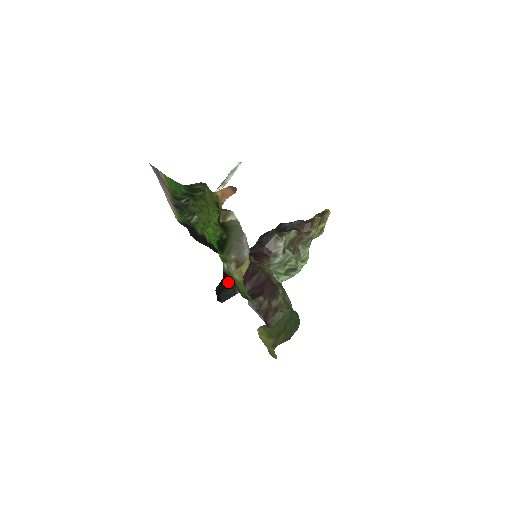
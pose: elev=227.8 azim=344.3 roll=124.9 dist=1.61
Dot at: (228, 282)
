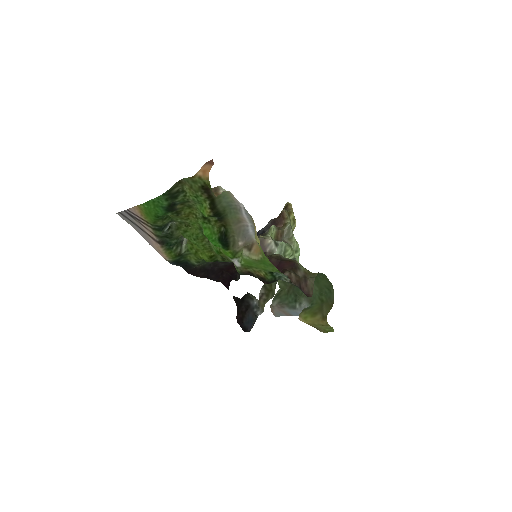
Dot at: (244, 307)
